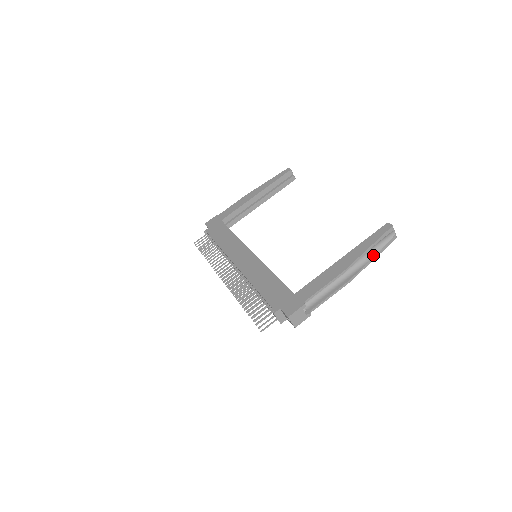
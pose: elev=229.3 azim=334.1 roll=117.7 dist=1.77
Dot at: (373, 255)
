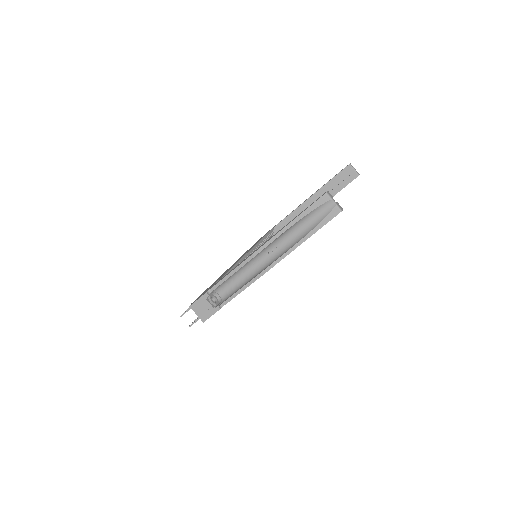
Dot at: (303, 236)
